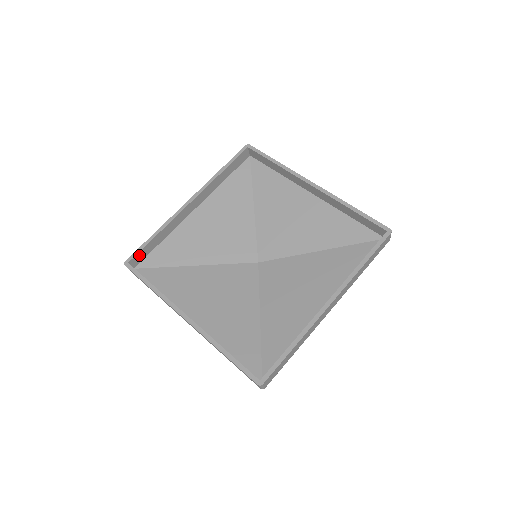
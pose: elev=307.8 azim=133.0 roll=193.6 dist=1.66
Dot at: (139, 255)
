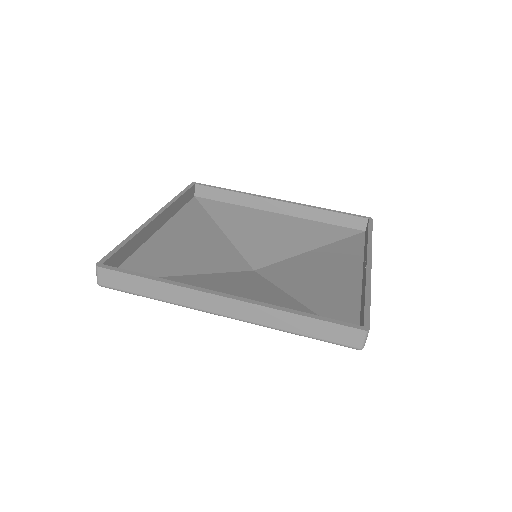
Dot at: (112, 260)
